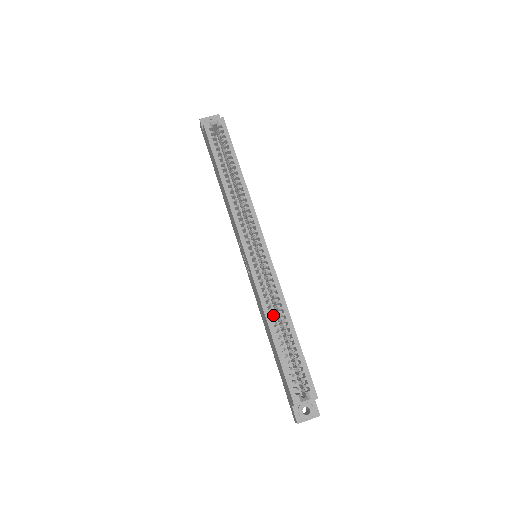
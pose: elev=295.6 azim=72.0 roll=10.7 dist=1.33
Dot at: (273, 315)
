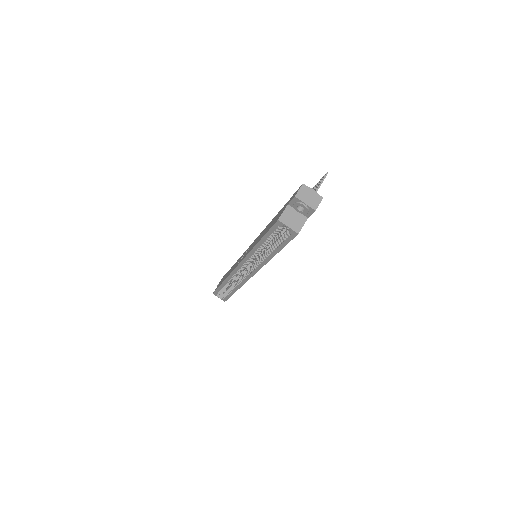
Dot at: occluded
